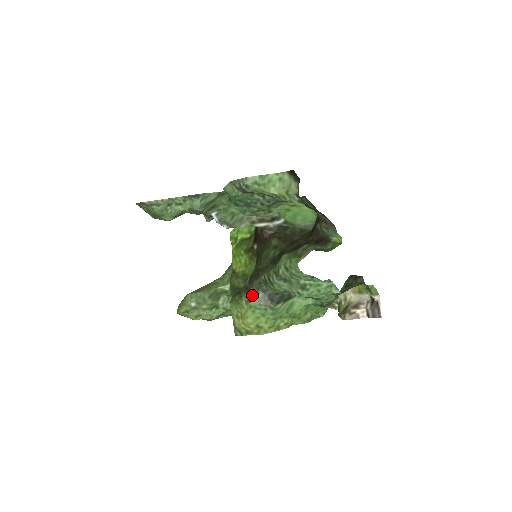
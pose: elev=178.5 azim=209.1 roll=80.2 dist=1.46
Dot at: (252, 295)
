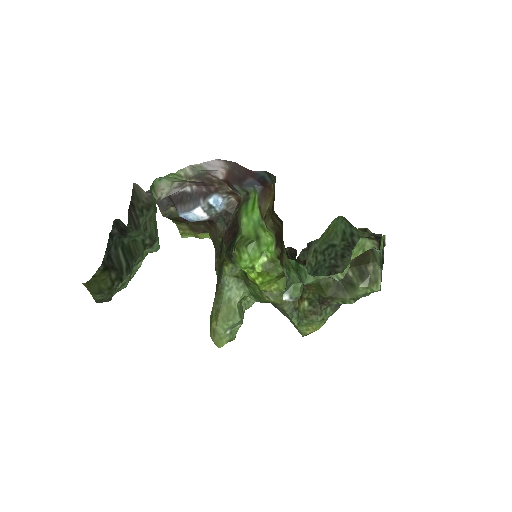
Dot at: (323, 315)
